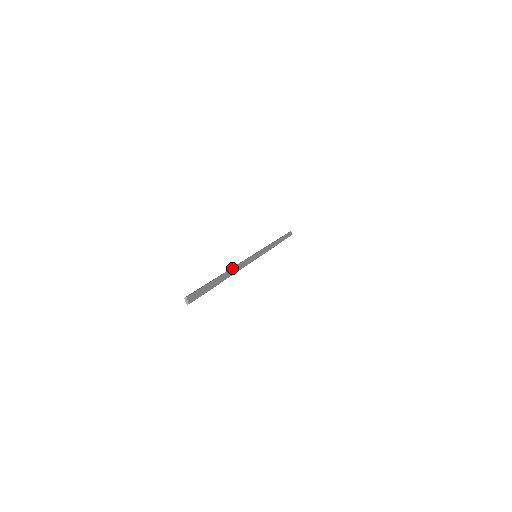
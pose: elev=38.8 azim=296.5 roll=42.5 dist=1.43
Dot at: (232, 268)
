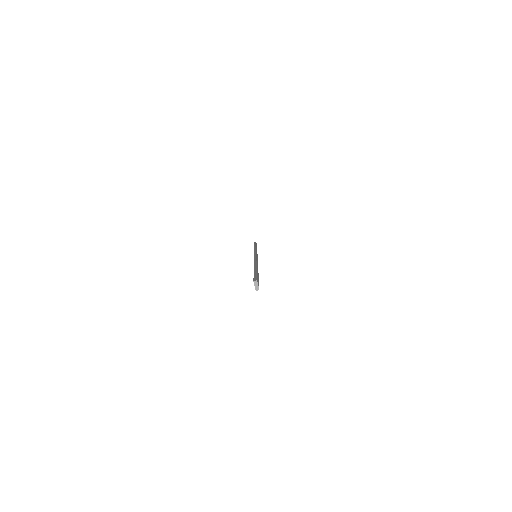
Dot at: (256, 261)
